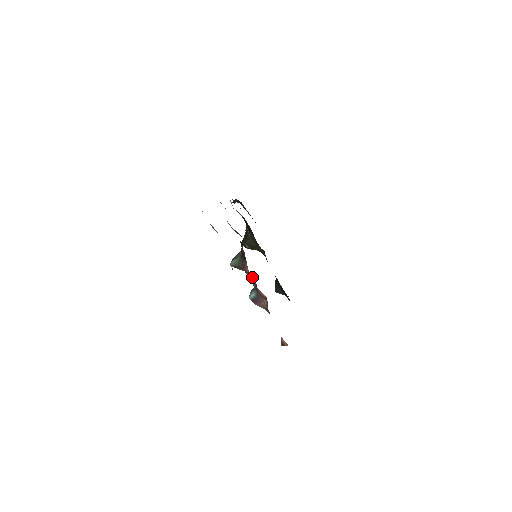
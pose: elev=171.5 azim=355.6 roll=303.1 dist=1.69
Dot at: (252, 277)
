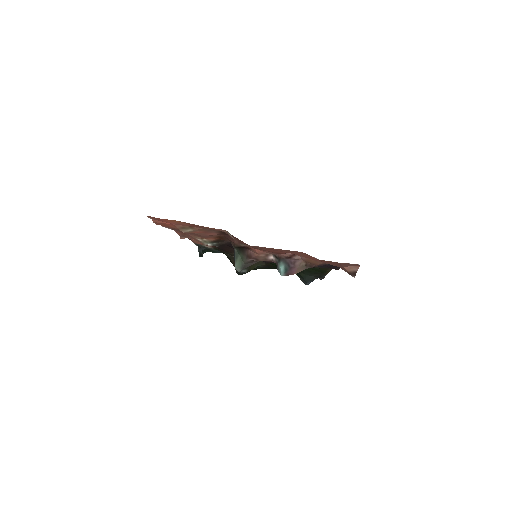
Dot at: (265, 254)
